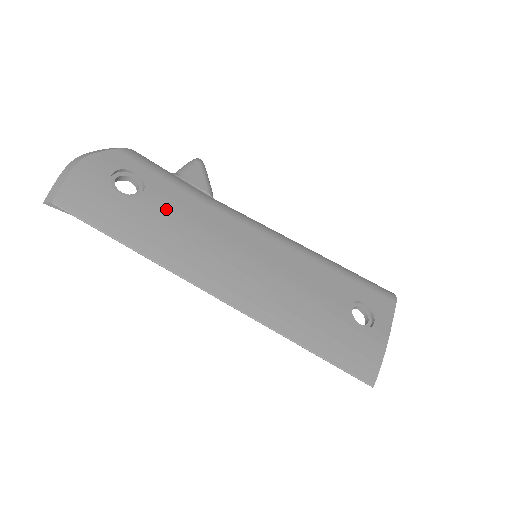
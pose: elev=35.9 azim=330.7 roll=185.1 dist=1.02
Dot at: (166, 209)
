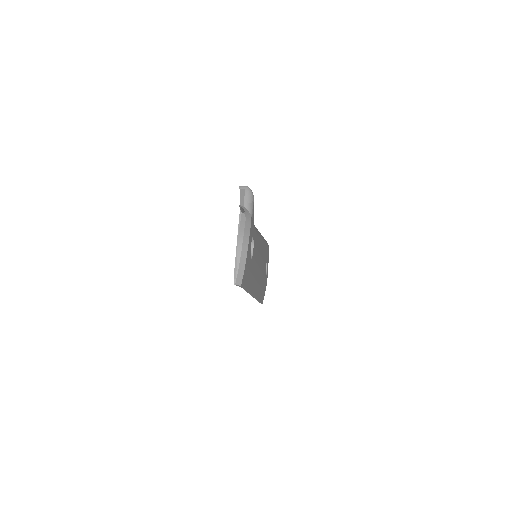
Dot at: (255, 256)
